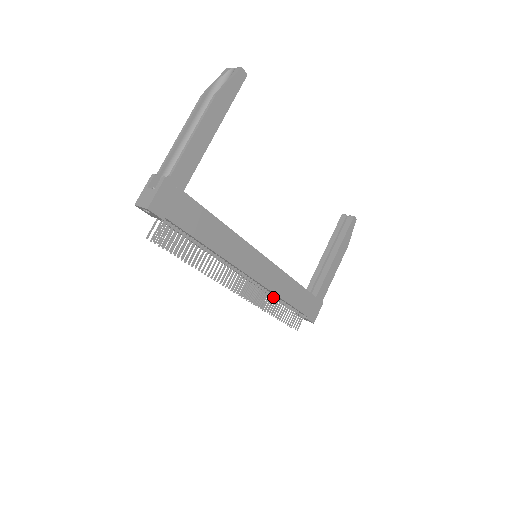
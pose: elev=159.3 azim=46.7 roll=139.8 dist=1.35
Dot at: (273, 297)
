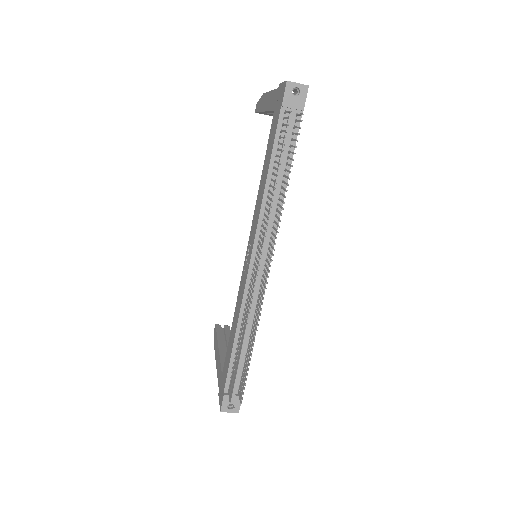
Dot at: (254, 321)
